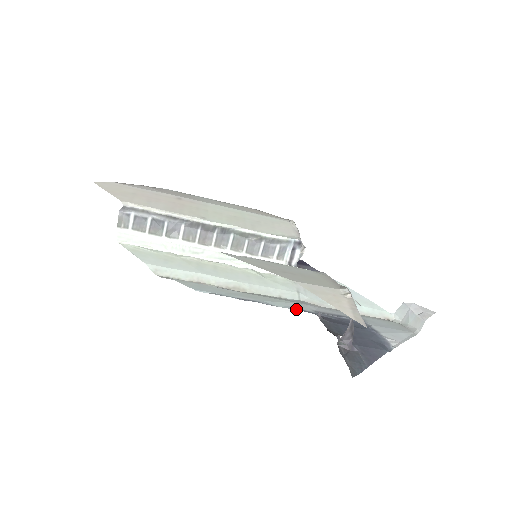
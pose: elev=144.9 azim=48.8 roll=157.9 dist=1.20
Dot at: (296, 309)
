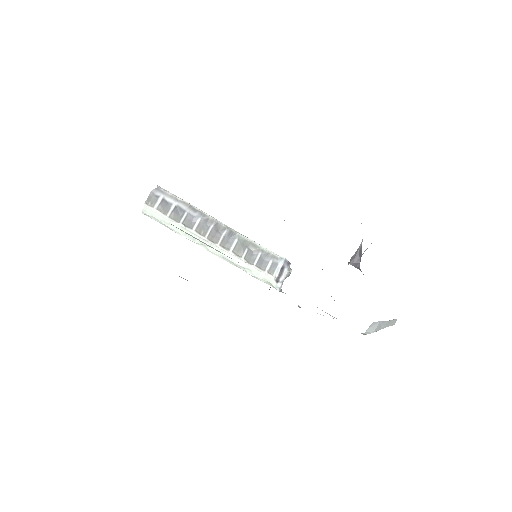
Dot at: occluded
